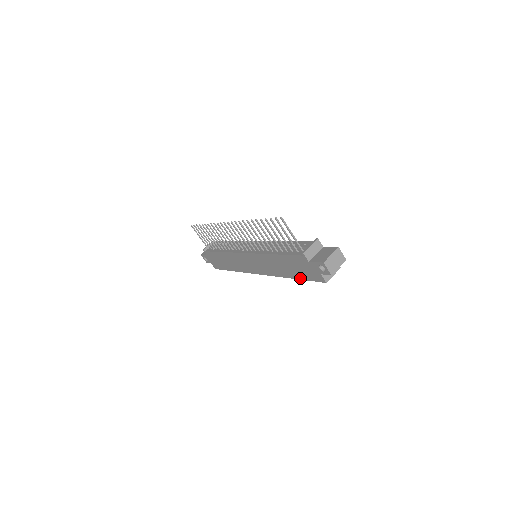
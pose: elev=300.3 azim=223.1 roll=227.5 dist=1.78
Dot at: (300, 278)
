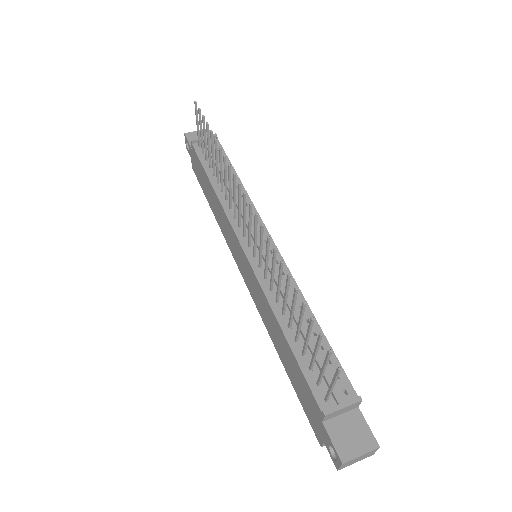
Dot at: (292, 381)
